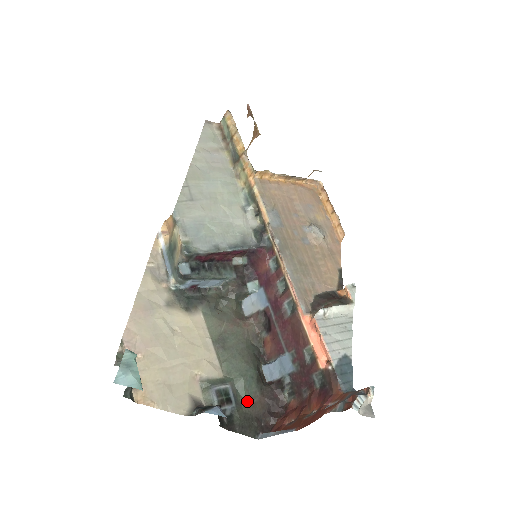
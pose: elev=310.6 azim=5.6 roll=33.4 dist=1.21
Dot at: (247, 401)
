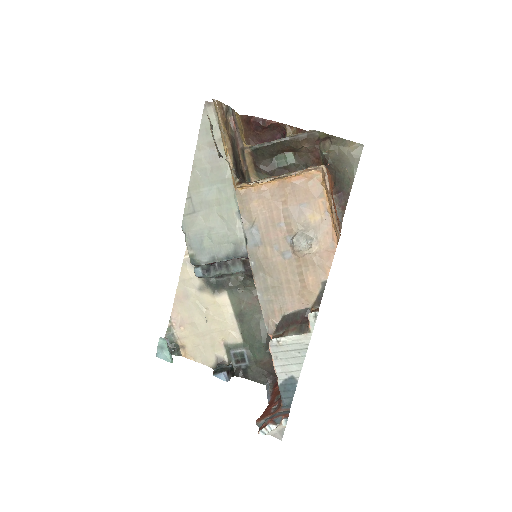
Dot at: (258, 361)
